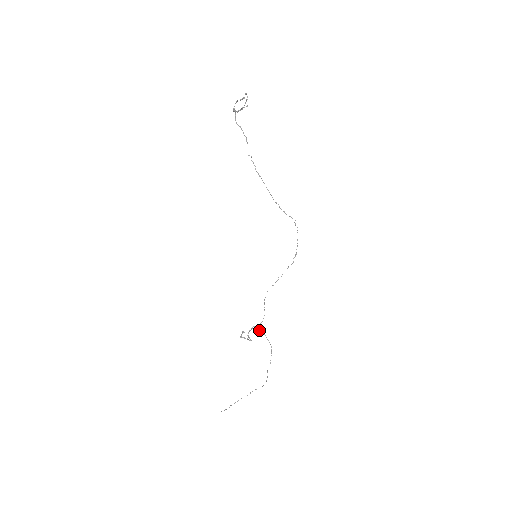
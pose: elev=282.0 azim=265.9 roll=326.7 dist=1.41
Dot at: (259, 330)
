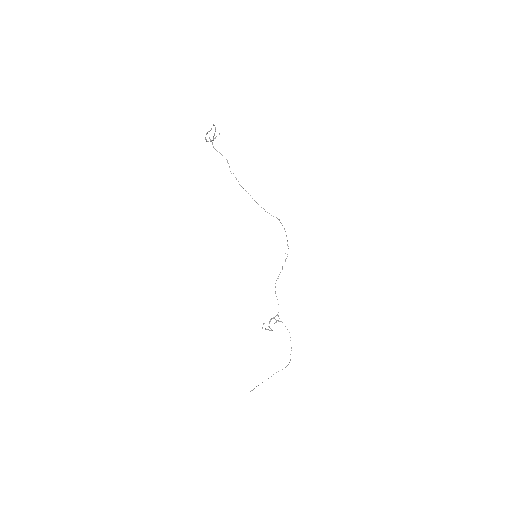
Dot at: (276, 320)
